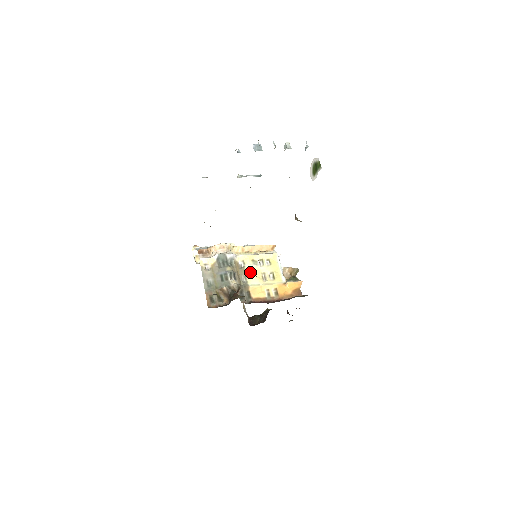
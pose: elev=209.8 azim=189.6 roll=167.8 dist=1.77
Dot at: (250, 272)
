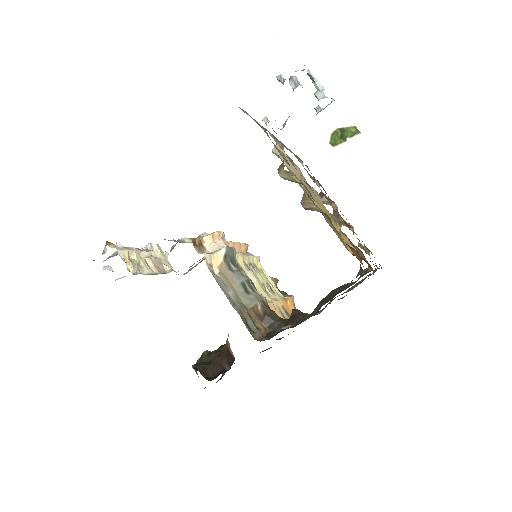
Dot at: (254, 281)
